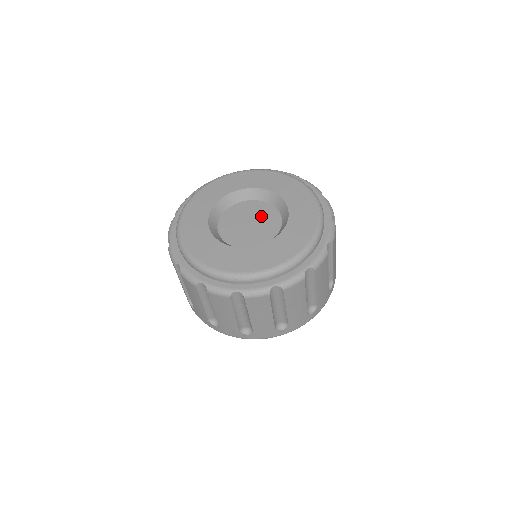
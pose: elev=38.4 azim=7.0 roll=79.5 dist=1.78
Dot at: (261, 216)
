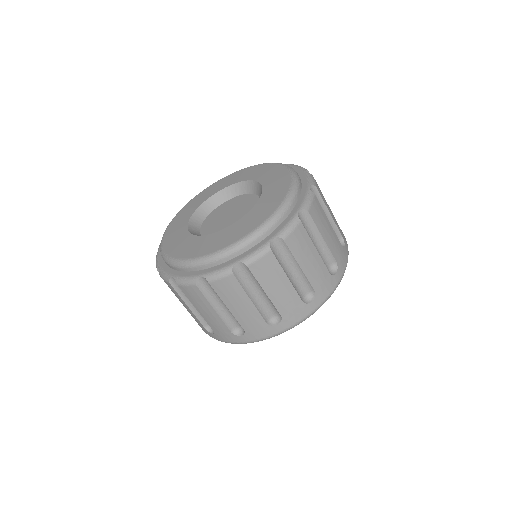
Dot at: (238, 205)
